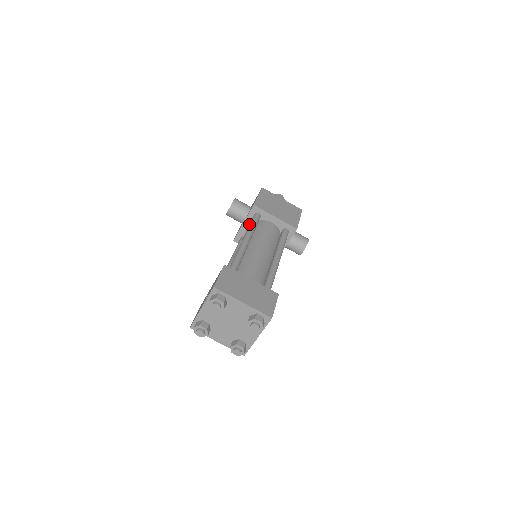
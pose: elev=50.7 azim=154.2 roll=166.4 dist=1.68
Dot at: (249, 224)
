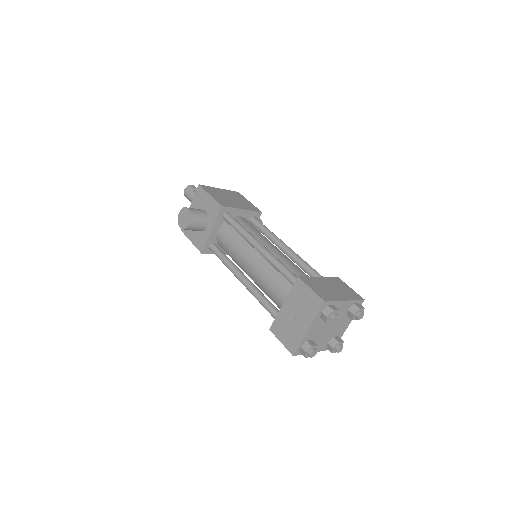
Dot at: (236, 227)
